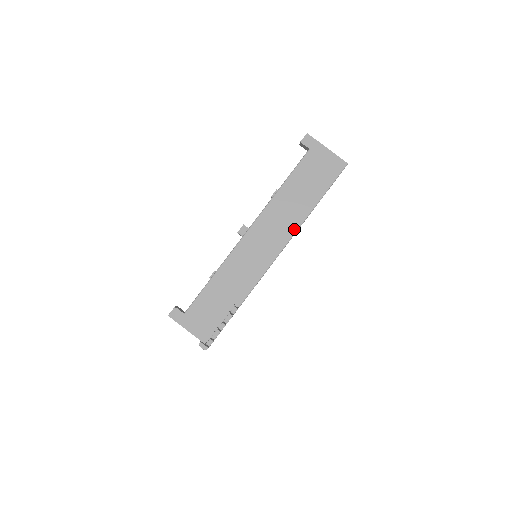
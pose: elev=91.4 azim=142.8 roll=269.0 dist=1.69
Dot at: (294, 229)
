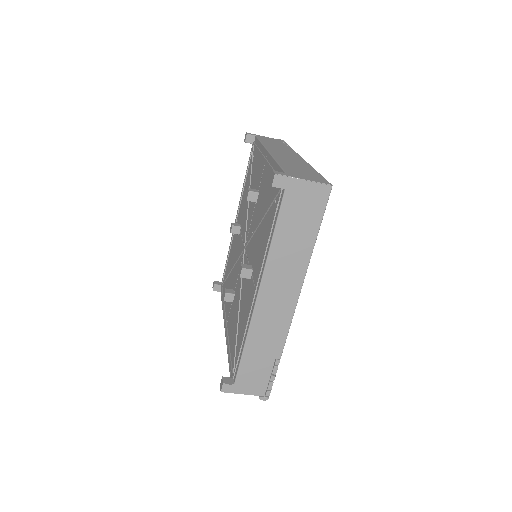
Dot at: (302, 274)
